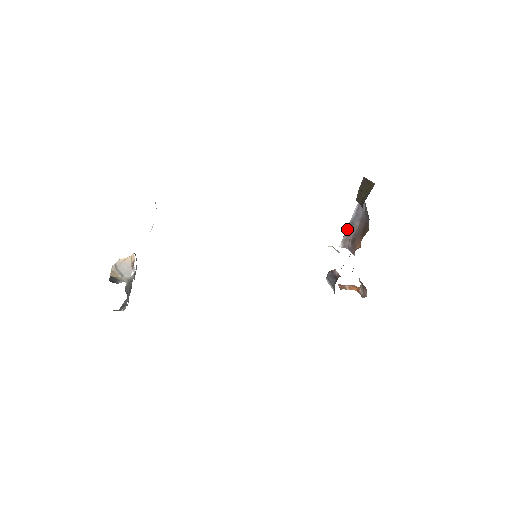
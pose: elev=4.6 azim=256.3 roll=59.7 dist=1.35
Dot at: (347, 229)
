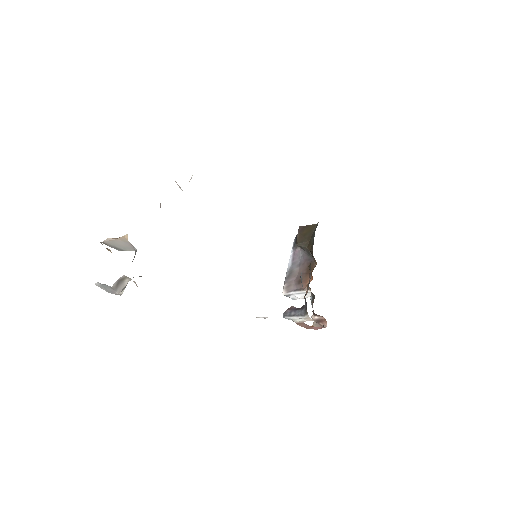
Dot at: (287, 277)
